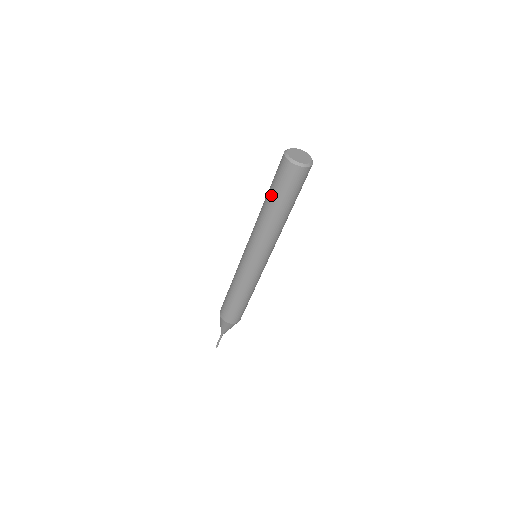
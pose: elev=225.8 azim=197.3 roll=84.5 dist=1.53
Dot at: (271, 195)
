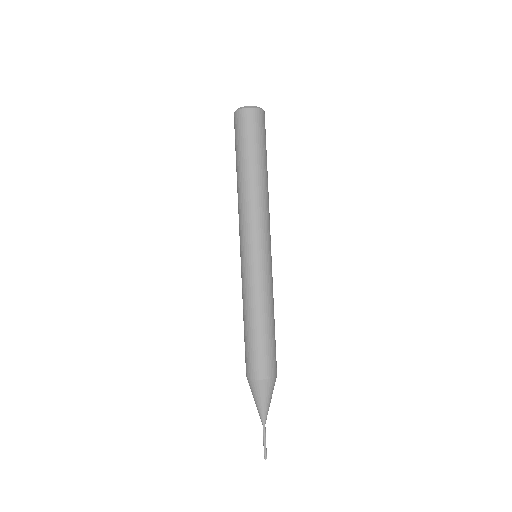
Dot at: (242, 156)
